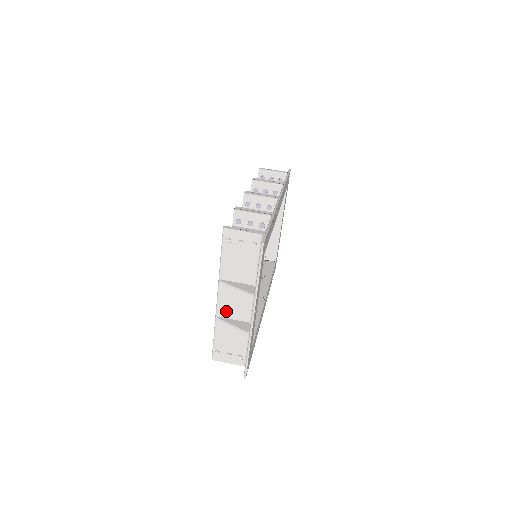
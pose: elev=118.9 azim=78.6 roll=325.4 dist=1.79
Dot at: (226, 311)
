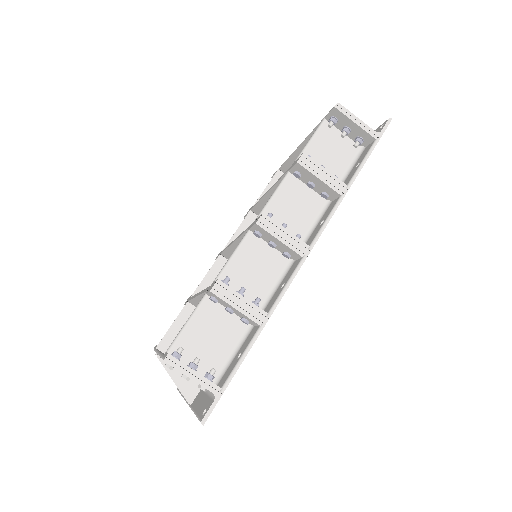
Dot at: occluded
